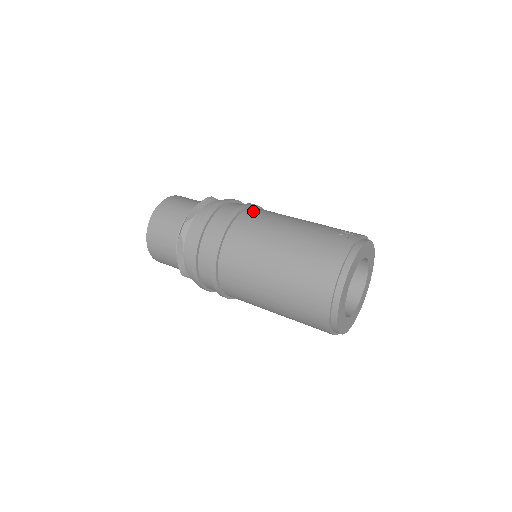
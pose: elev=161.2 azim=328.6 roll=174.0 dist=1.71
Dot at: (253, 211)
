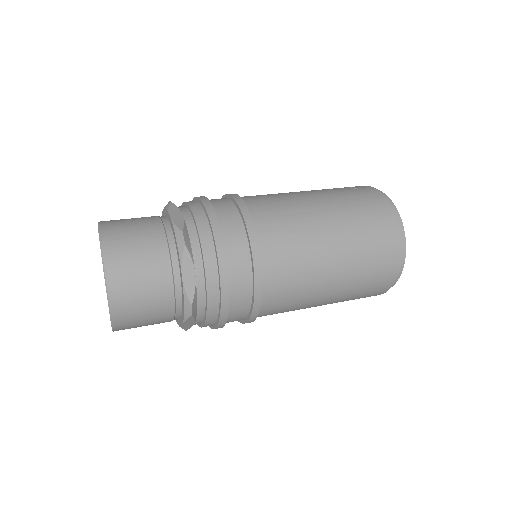
Dot at: (246, 196)
